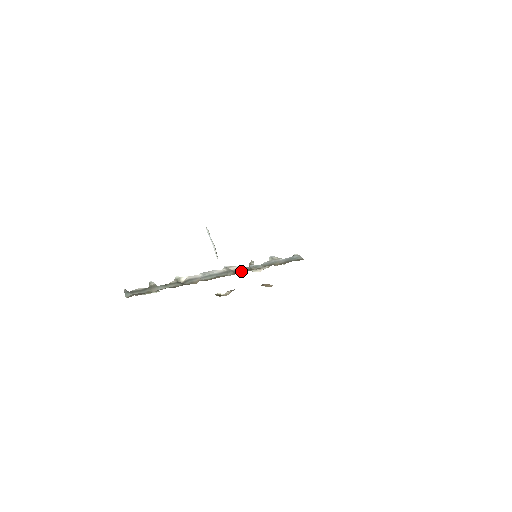
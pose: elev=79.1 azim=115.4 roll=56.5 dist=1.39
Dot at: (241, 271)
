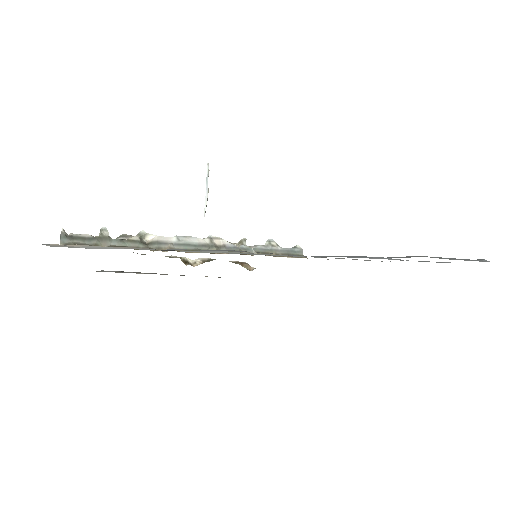
Dot at: occluded
